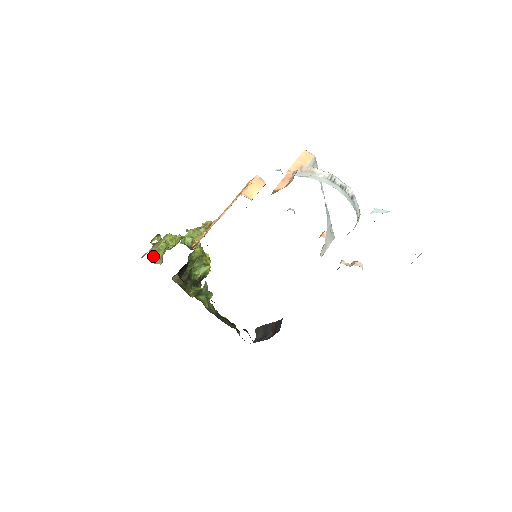
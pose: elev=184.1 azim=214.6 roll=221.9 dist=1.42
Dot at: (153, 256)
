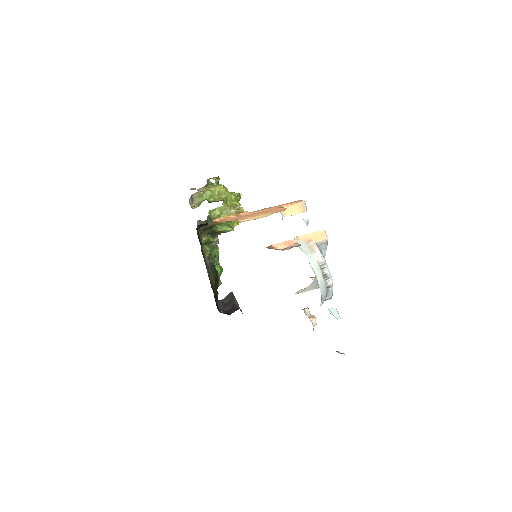
Dot at: (195, 197)
